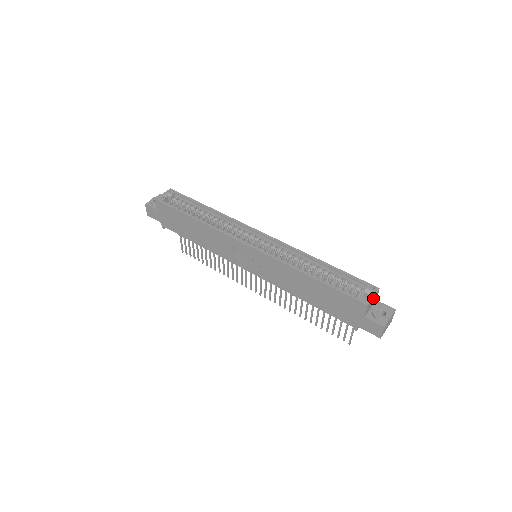
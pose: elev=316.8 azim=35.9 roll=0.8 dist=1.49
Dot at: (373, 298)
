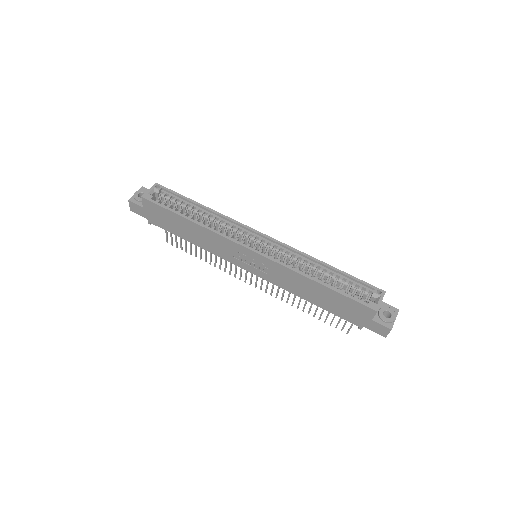
Dot at: (380, 302)
